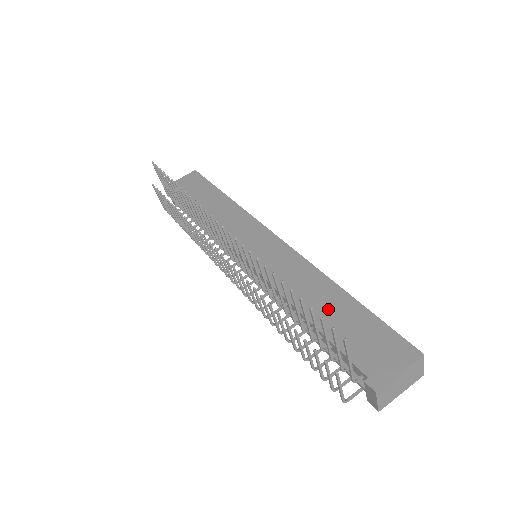
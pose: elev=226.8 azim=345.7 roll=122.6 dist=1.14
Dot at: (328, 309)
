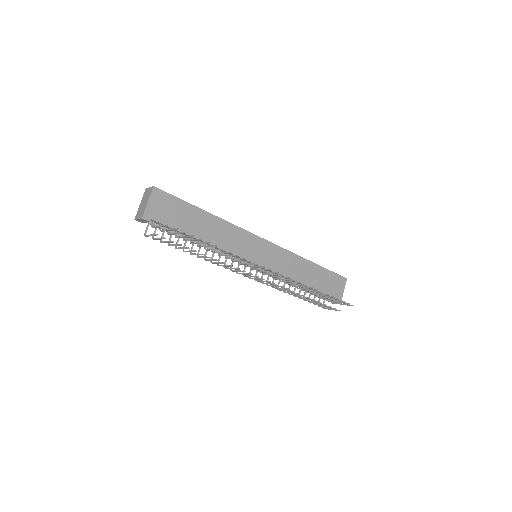
Dot at: (313, 277)
